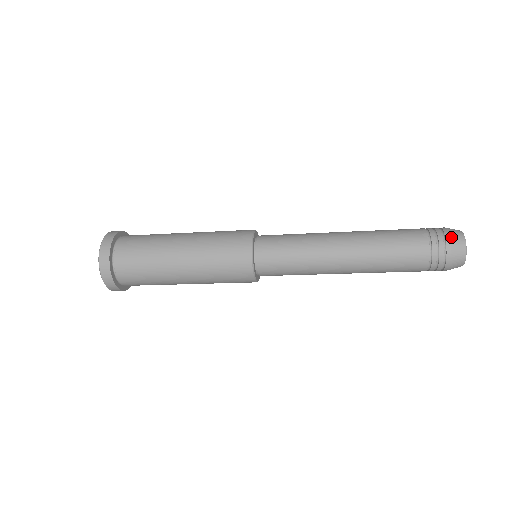
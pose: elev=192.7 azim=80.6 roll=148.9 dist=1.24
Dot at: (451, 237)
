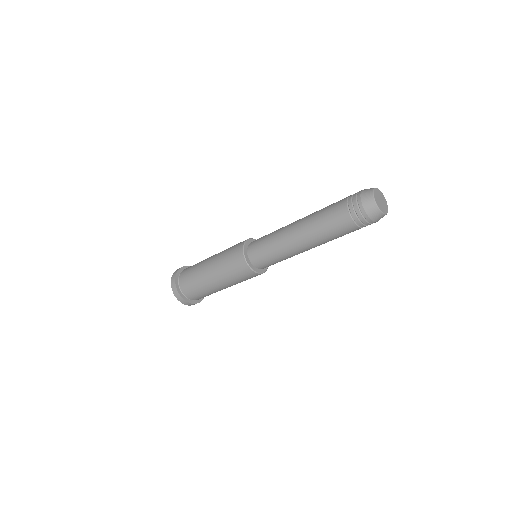
Dot at: (362, 192)
